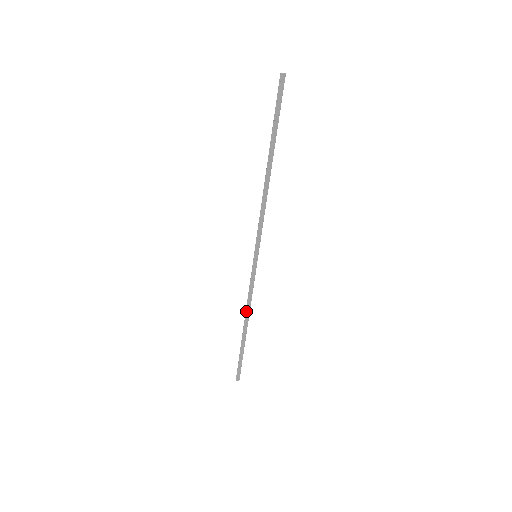
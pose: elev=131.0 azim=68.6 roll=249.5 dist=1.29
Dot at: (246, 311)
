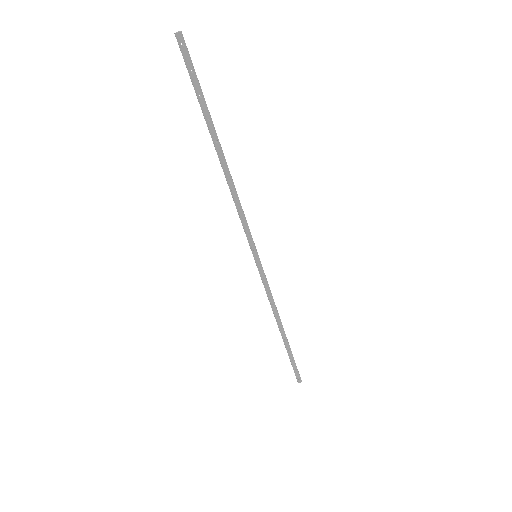
Dot at: (275, 315)
